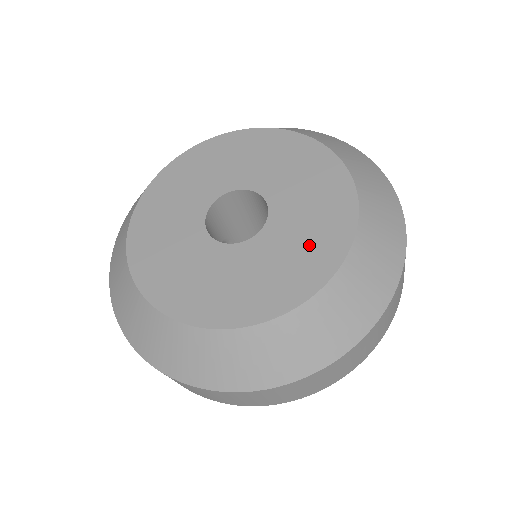
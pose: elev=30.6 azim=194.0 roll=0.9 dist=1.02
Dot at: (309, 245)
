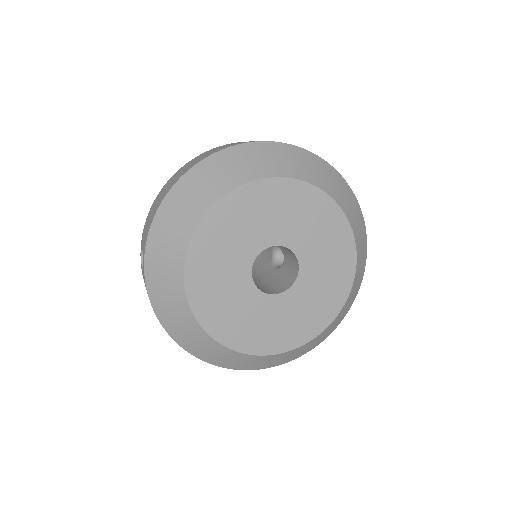
Dot at: (321, 302)
